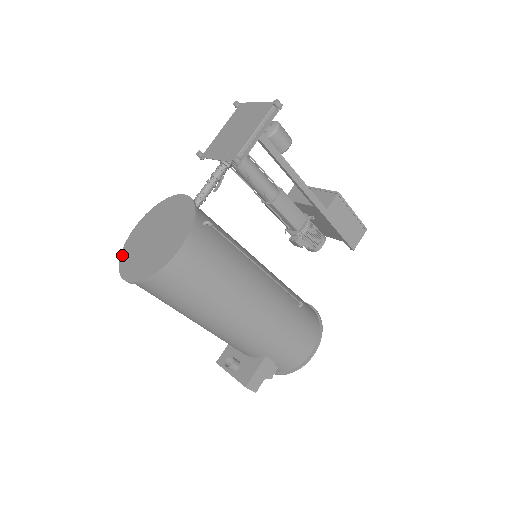
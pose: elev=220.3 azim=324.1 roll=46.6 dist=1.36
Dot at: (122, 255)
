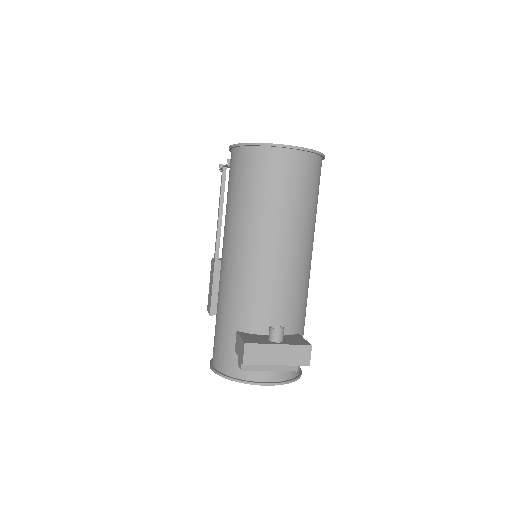
Dot at: (252, 143)
